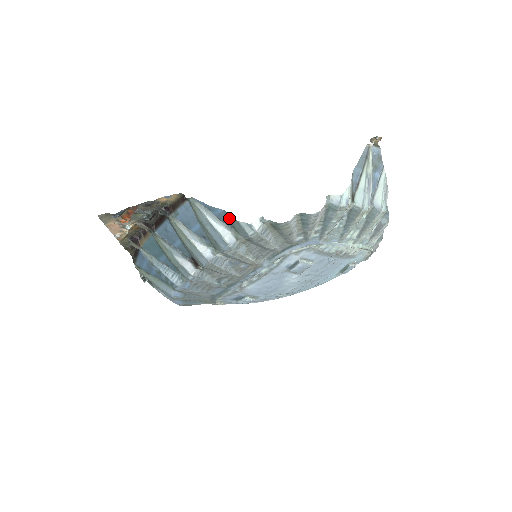
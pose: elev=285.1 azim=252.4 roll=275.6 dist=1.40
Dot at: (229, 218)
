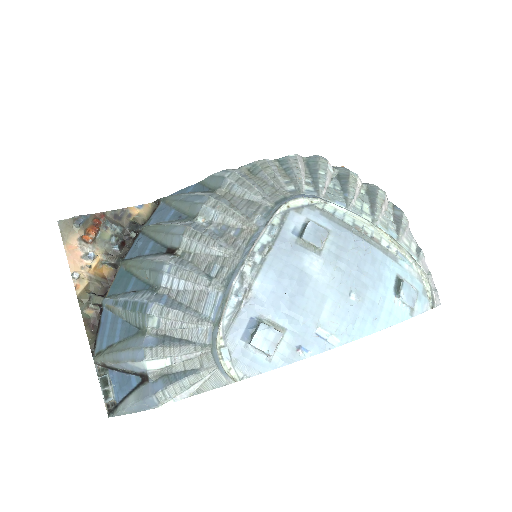
Dot at: (204, 185)
